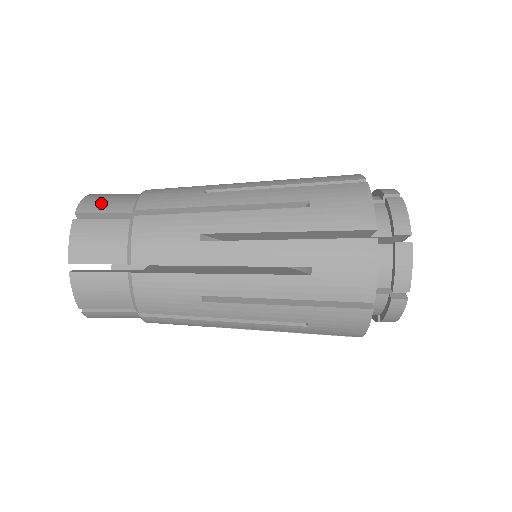
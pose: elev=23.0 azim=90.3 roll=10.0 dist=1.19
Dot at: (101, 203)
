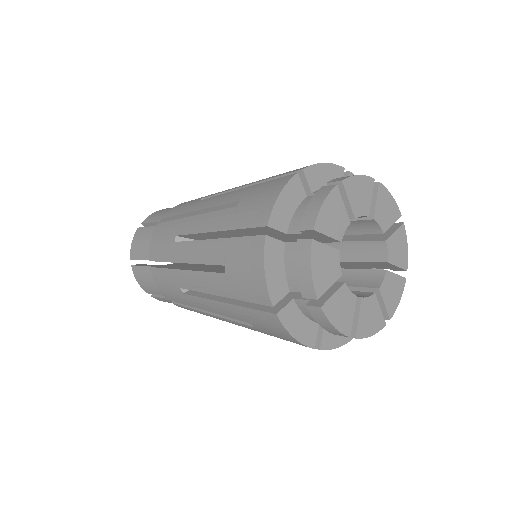
Dot at: (156, 215)
